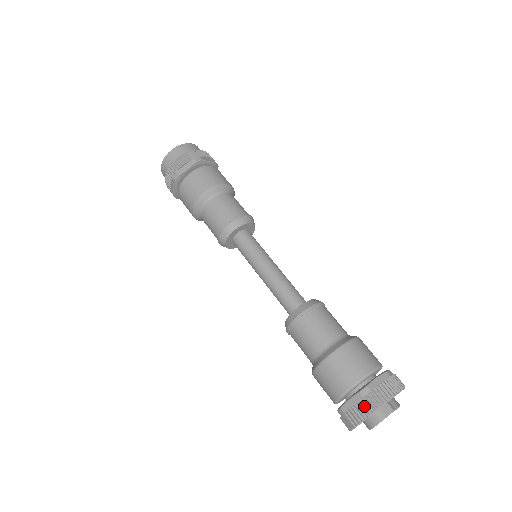
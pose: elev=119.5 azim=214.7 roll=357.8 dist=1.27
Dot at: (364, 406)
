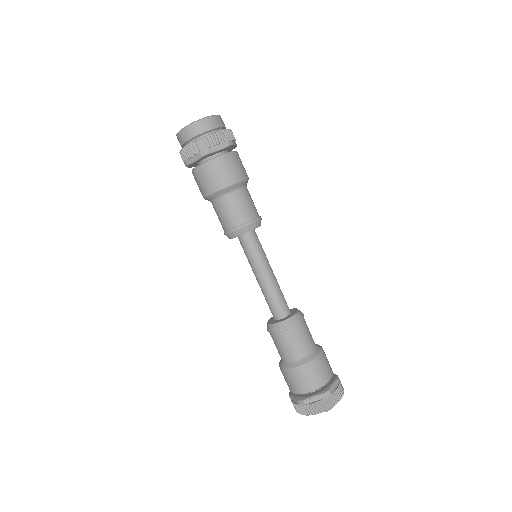
Dot at: (299, 409)
